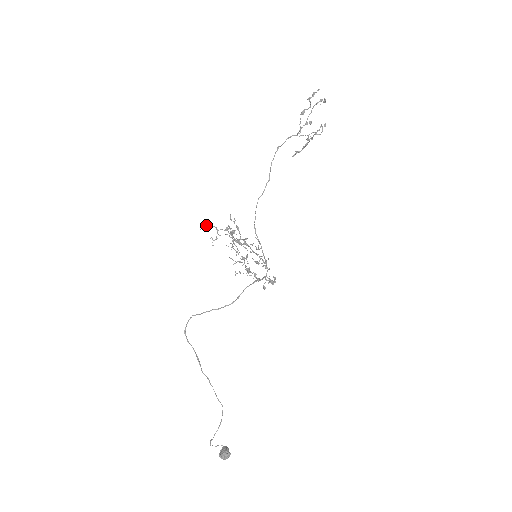
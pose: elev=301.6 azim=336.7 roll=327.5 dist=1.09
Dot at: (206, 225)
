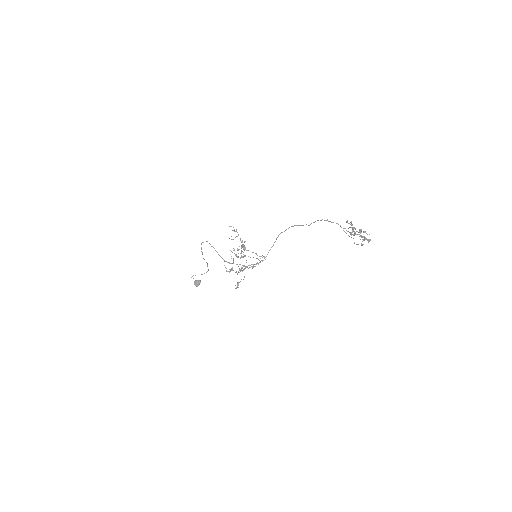
Dot at: (232, 230)
